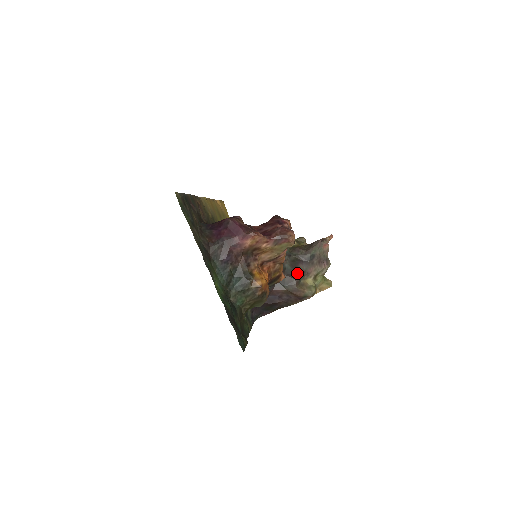
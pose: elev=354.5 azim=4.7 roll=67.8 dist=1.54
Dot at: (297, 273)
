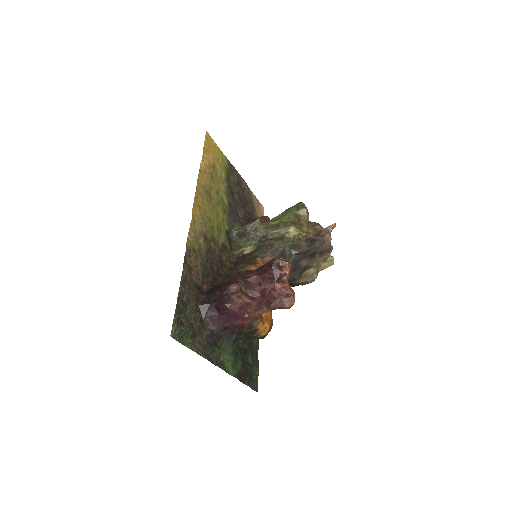
Dot at: (299, 270)
